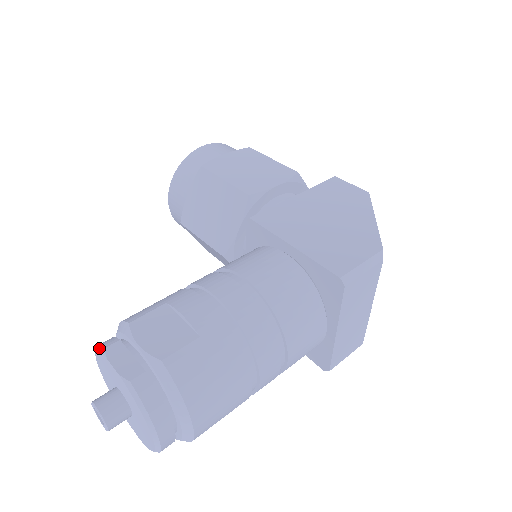
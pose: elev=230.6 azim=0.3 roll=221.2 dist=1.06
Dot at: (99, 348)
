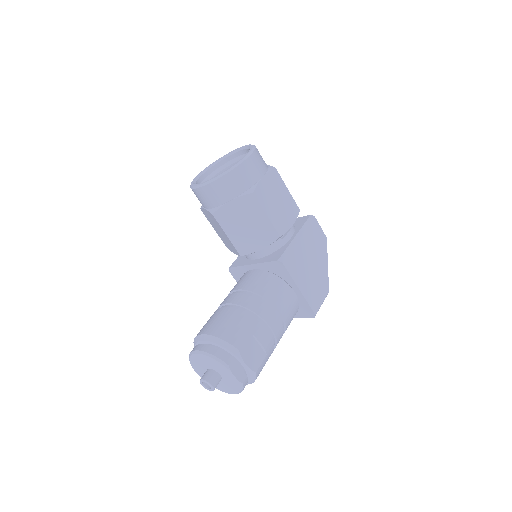
Dot at: (222, 362)
